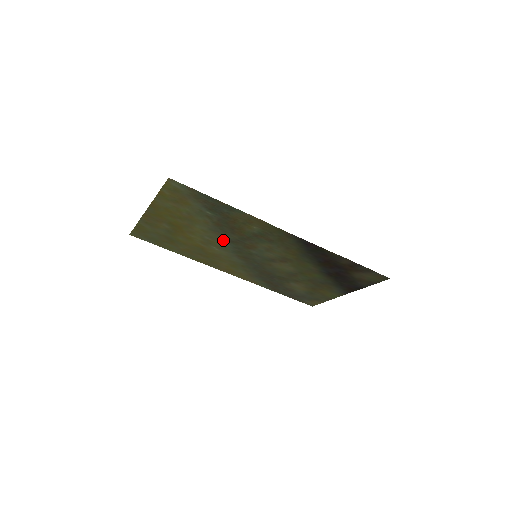
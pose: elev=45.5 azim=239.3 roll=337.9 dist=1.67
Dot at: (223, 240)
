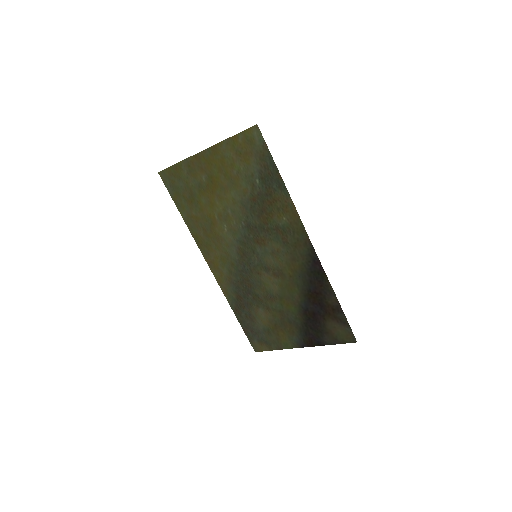
Dot at: (242, 221)
